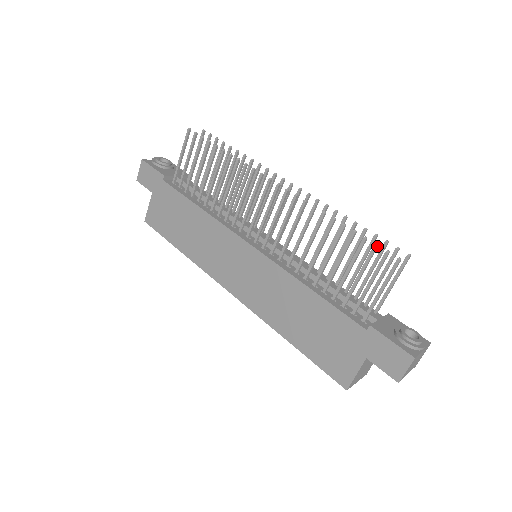
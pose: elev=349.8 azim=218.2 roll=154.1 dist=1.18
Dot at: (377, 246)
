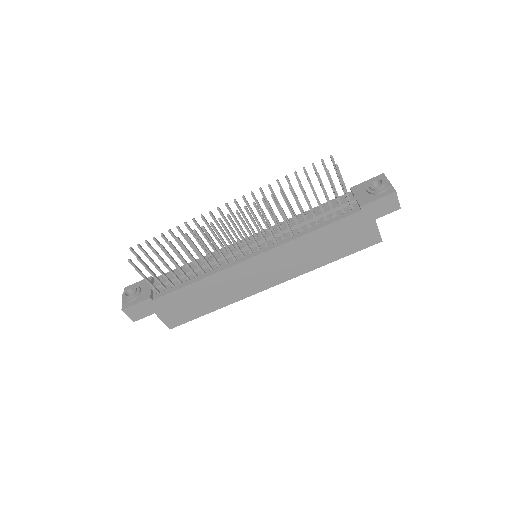
Dot at: occluded
